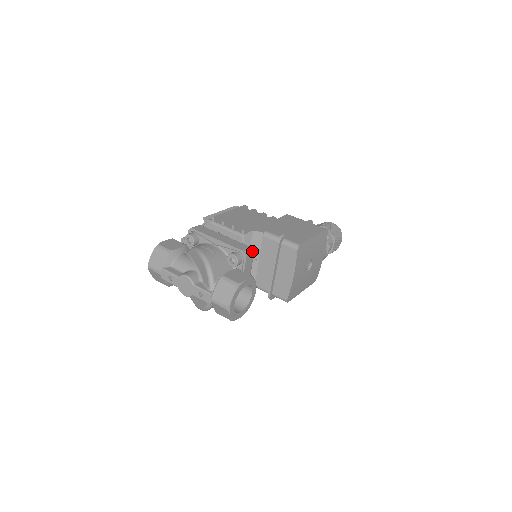
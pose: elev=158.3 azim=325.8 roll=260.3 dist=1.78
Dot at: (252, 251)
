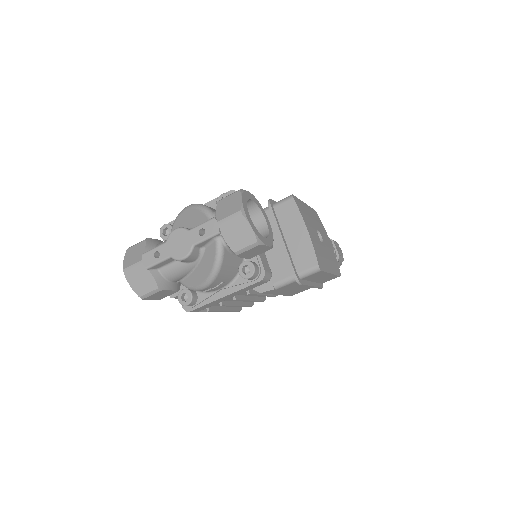
Dot at: occluded
